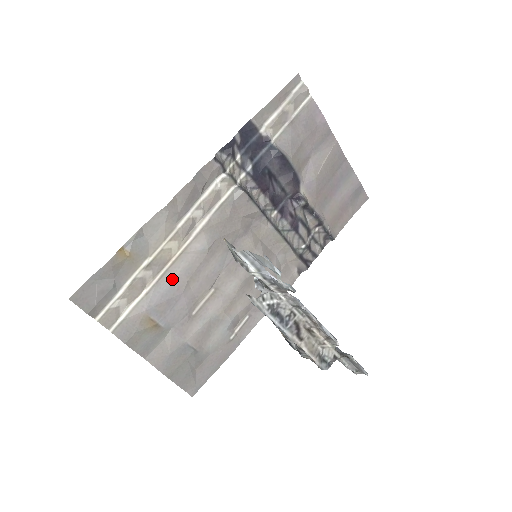
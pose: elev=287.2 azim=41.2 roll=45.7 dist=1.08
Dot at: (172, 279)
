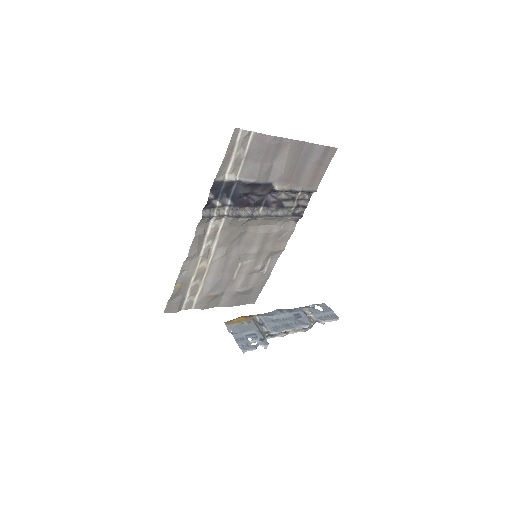
Dot at: (212, 276)
